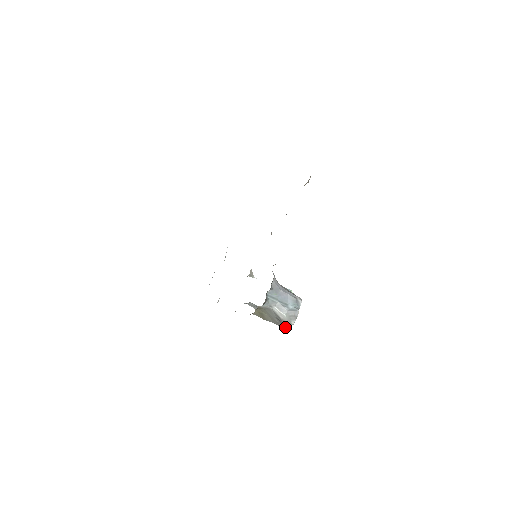
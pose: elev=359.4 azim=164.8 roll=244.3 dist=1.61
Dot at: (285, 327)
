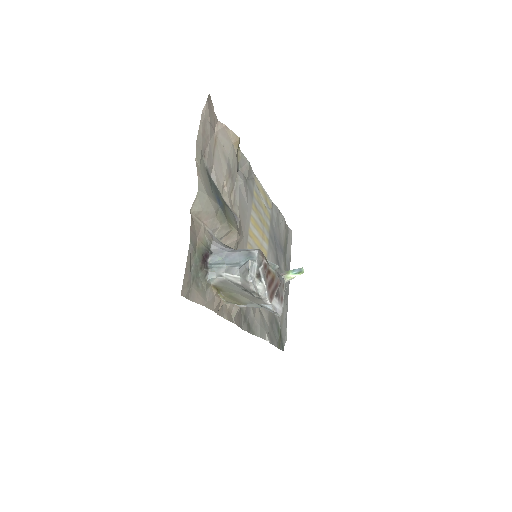
Dot at: (258, 296)
